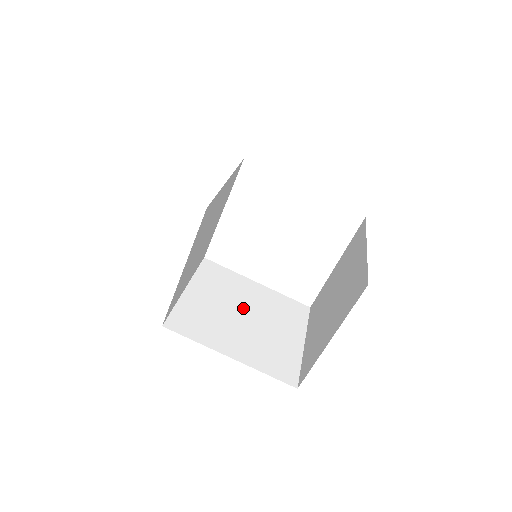
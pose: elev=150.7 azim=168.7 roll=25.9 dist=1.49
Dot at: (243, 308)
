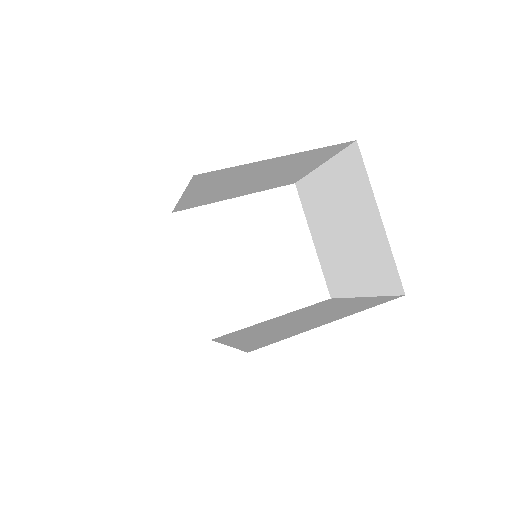
Dot at: (289, 321)
